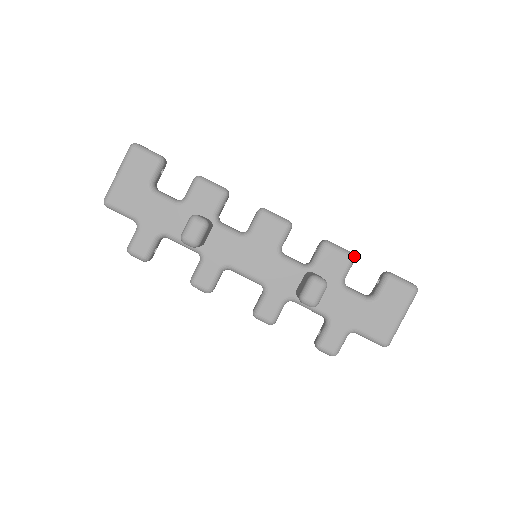
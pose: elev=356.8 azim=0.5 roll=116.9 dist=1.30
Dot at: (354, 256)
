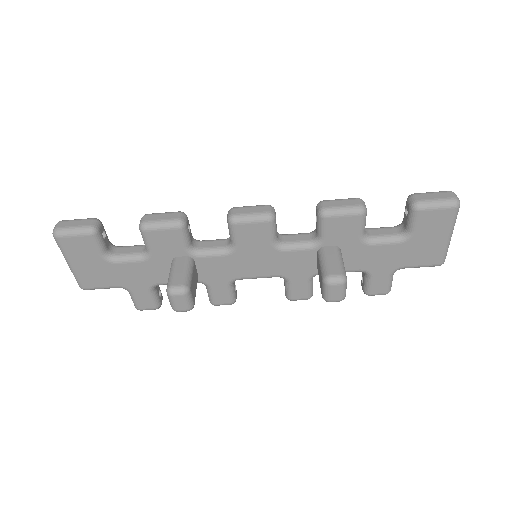
Dot at: (364, 208)
